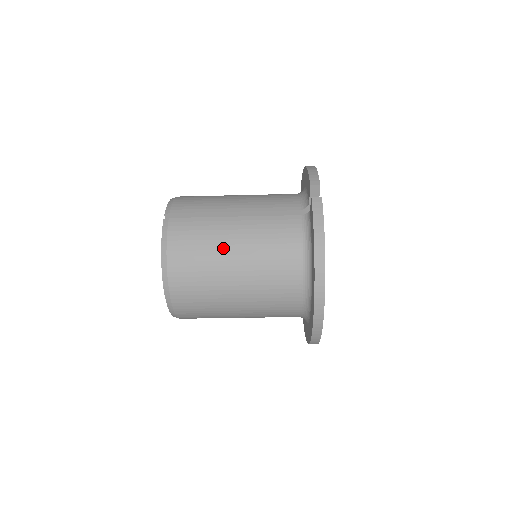
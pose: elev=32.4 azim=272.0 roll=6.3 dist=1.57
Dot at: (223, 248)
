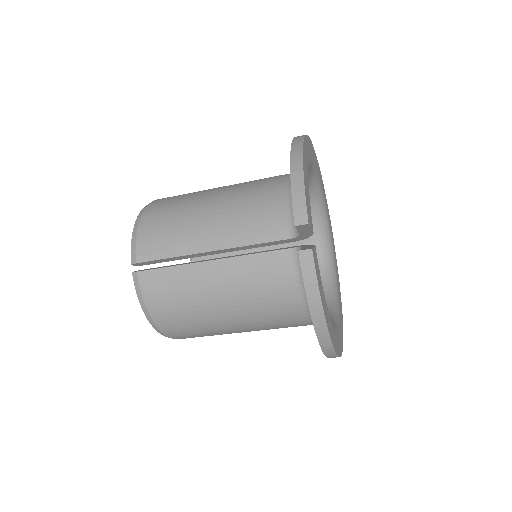
Dot at: (208, 302)
